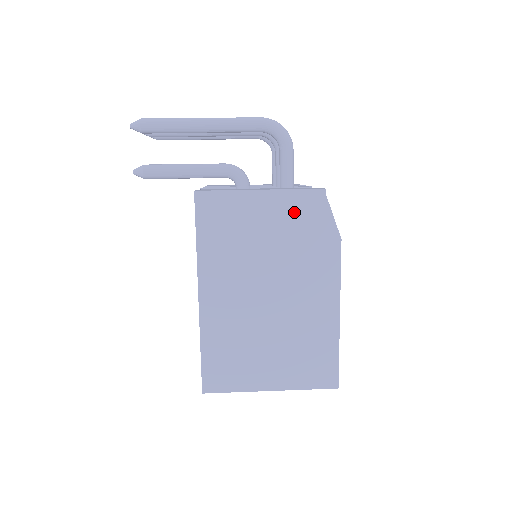
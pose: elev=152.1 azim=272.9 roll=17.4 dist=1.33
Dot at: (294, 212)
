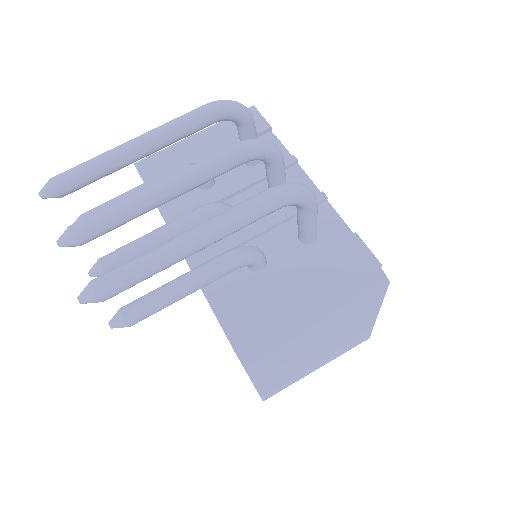
Dot at: (345, 296)
